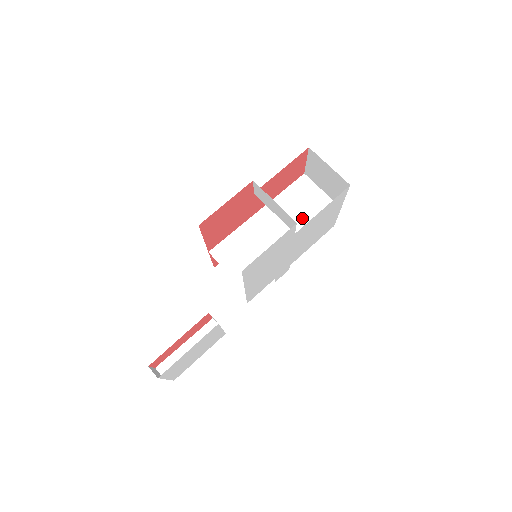
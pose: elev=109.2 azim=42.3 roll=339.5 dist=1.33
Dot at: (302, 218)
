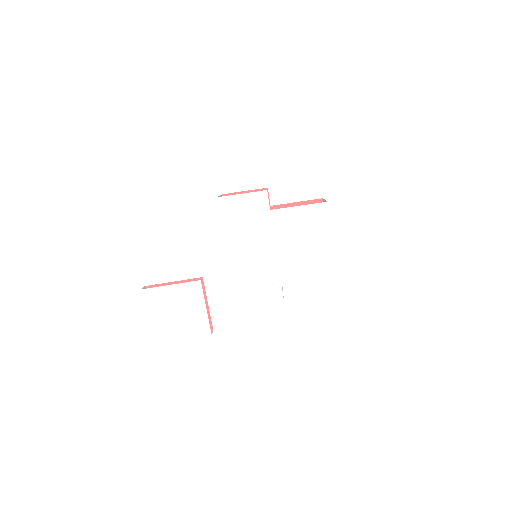
Dot at: occluded
